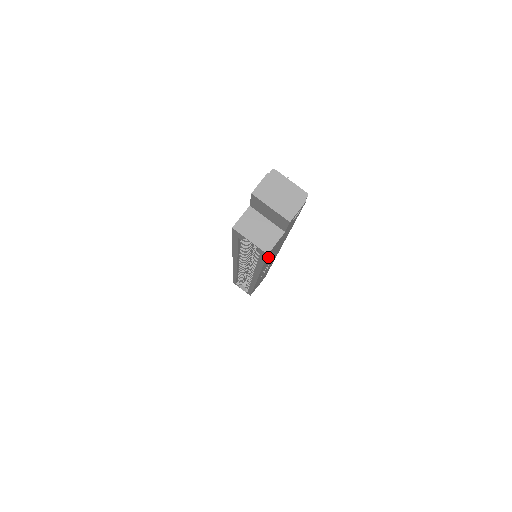
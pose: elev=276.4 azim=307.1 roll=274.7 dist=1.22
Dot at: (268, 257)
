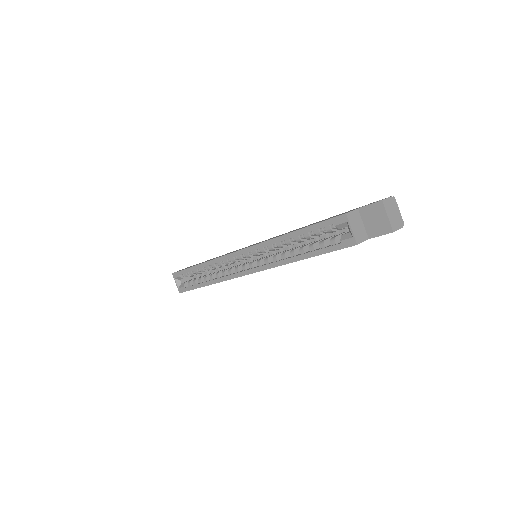
Dot at: (332, 251)
